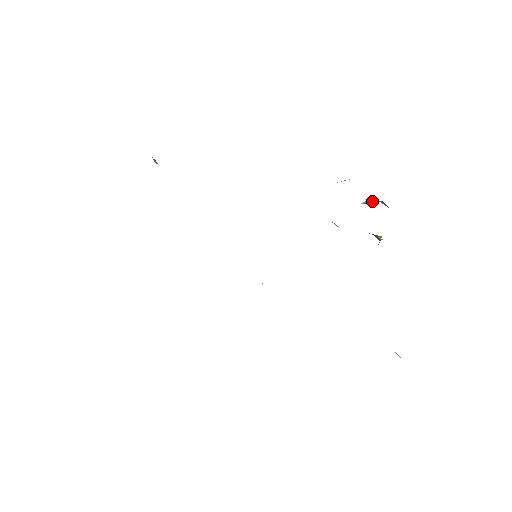
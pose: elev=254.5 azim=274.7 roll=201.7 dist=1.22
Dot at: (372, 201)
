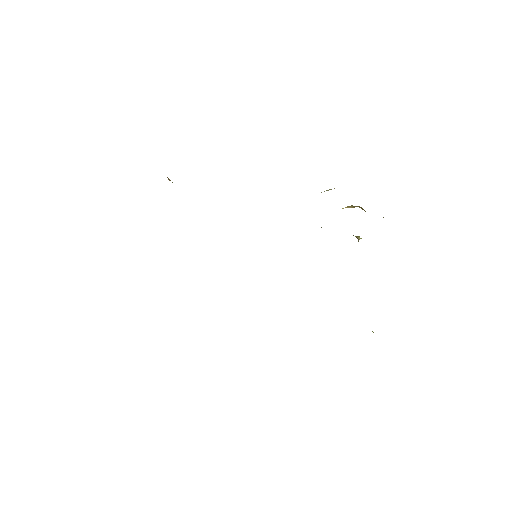
Dot at: (352, 206)
